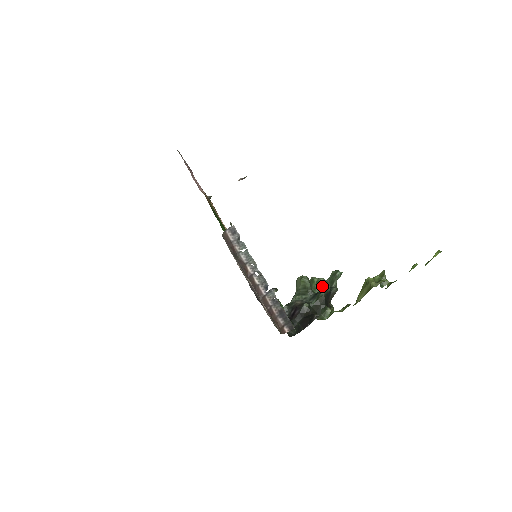
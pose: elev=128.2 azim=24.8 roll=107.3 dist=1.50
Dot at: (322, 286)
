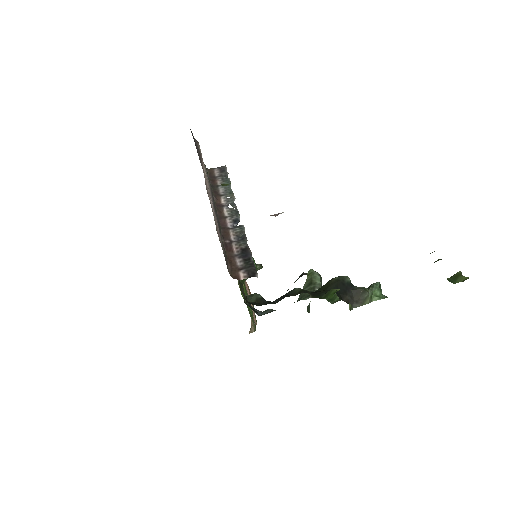
Dot at: occluded
